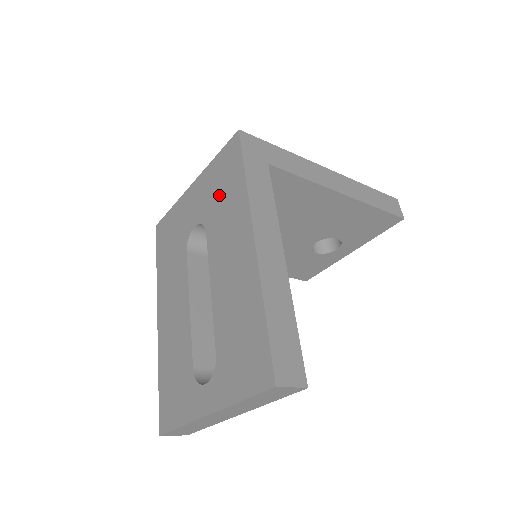
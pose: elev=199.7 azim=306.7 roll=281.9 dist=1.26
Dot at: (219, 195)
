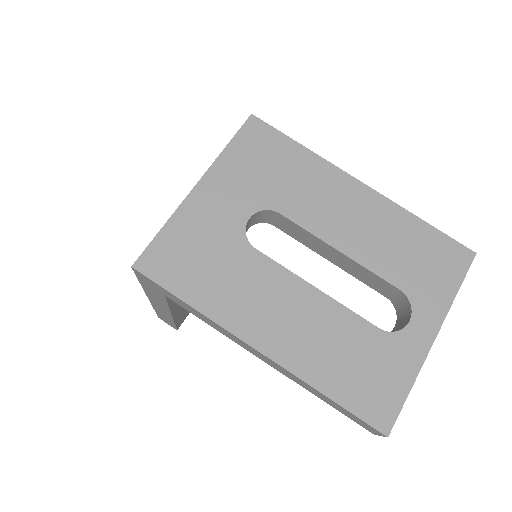
Dot at: (272, 174)
